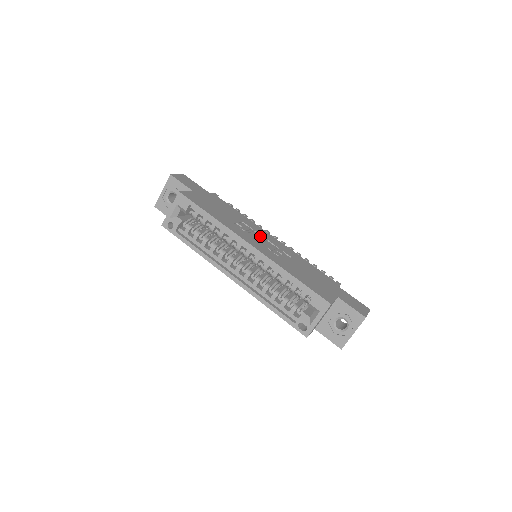
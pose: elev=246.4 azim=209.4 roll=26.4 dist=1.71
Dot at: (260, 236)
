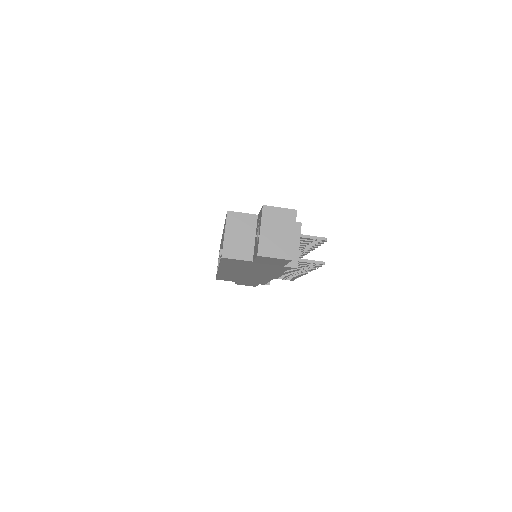
Dot at: occluded
